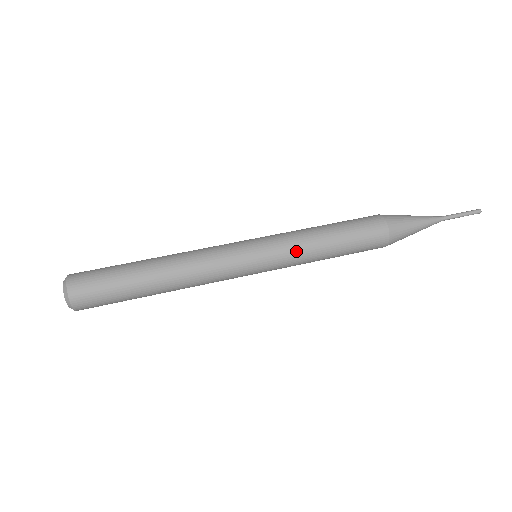
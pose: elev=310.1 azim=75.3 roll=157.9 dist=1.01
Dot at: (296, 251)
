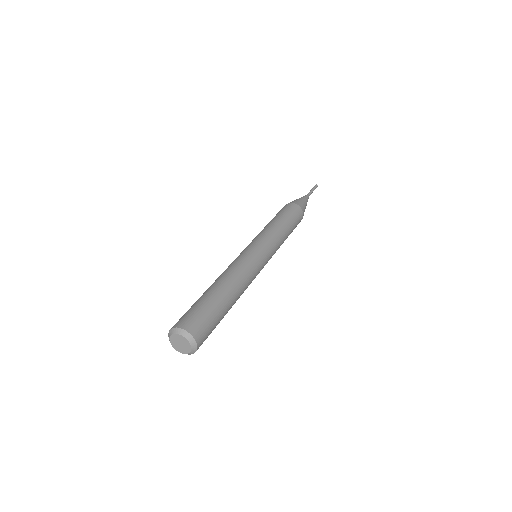
Dot at: occluded
